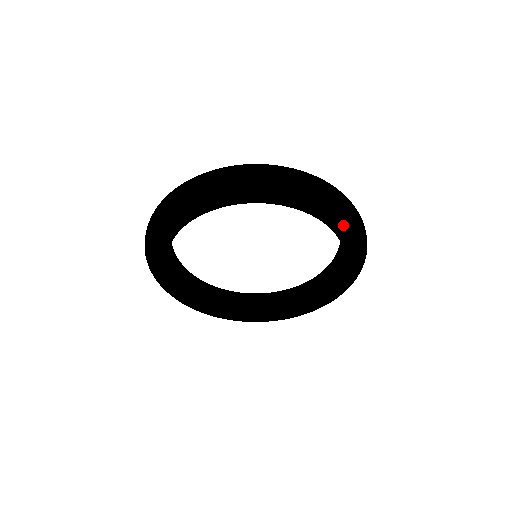
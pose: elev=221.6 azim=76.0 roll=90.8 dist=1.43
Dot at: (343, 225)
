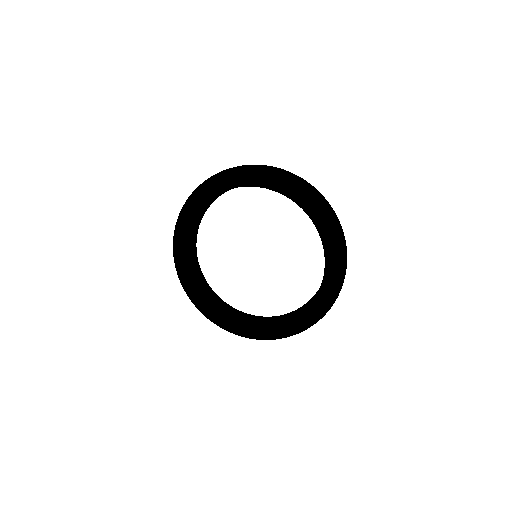
Dot at: (332, 277)
